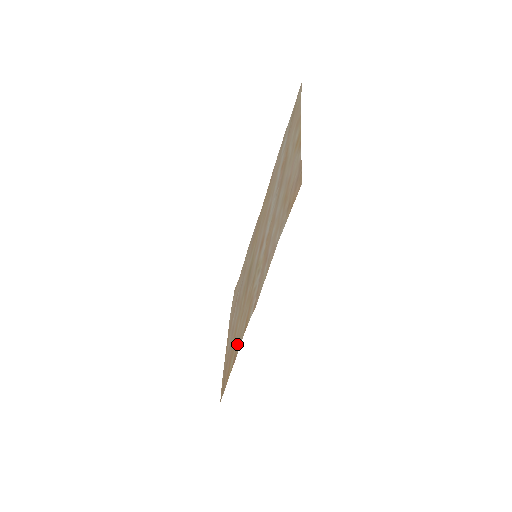
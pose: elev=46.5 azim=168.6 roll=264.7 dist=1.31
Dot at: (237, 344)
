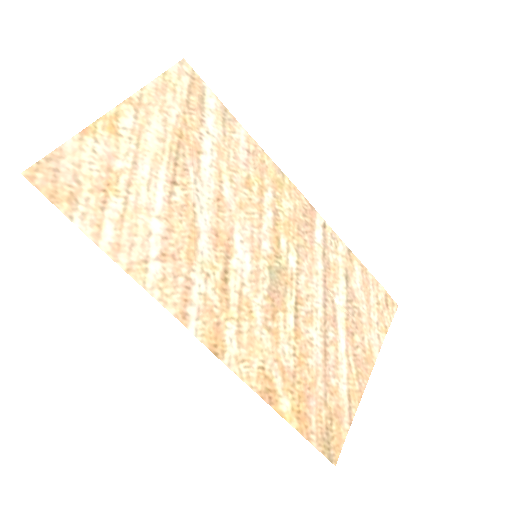
Dot at: (265, 373)
